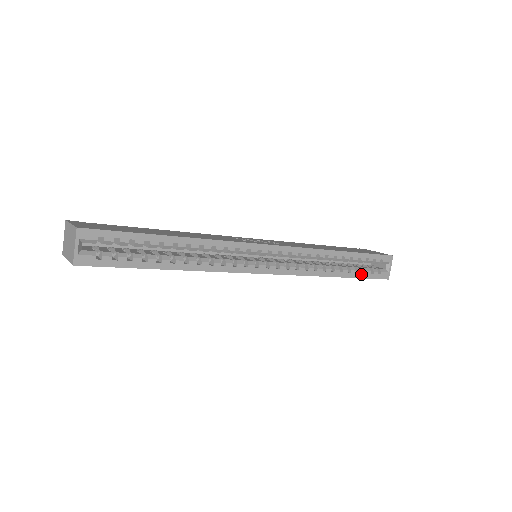
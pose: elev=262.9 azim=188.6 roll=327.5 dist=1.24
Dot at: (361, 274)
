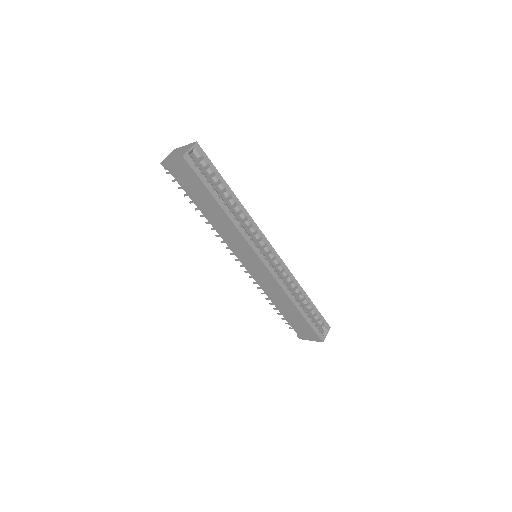
Dot at: (310, 320)
